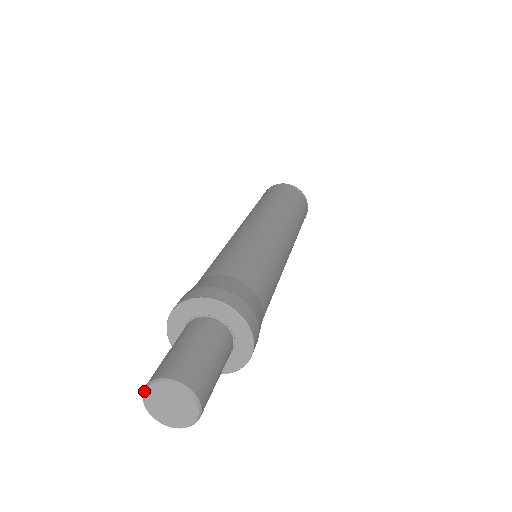
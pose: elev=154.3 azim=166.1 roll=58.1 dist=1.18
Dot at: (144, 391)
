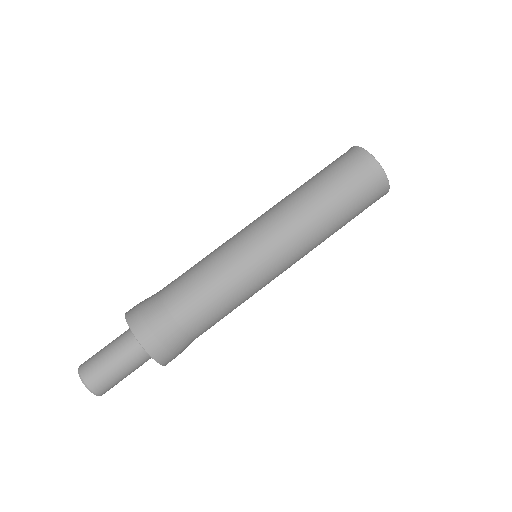
Dot at: (78, 370)
